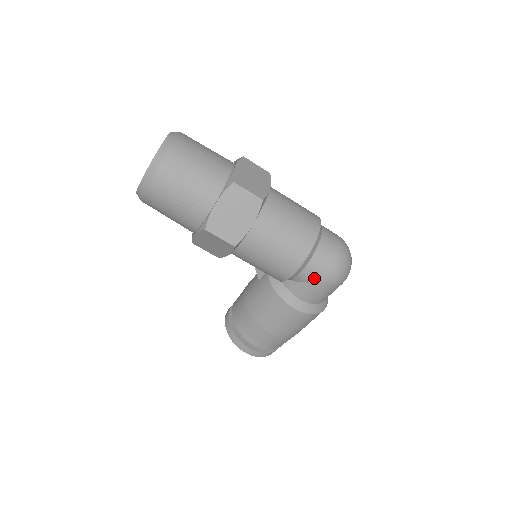
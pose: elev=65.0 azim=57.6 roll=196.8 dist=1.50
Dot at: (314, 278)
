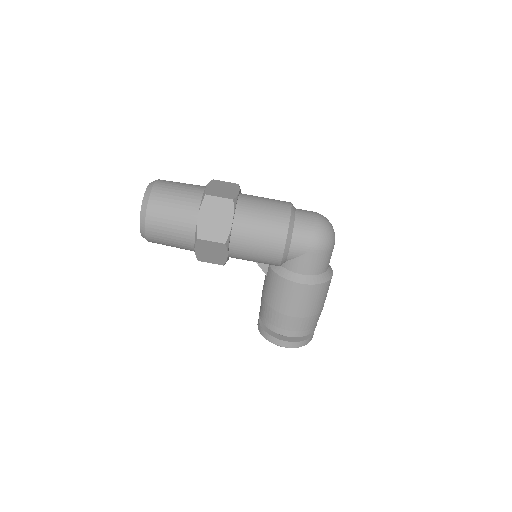
Dot at: (303, 249)
